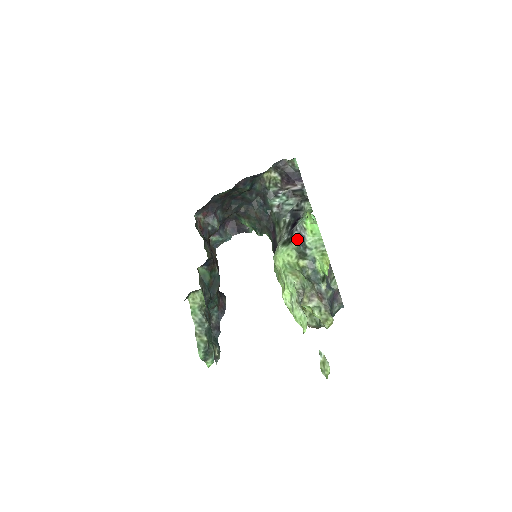
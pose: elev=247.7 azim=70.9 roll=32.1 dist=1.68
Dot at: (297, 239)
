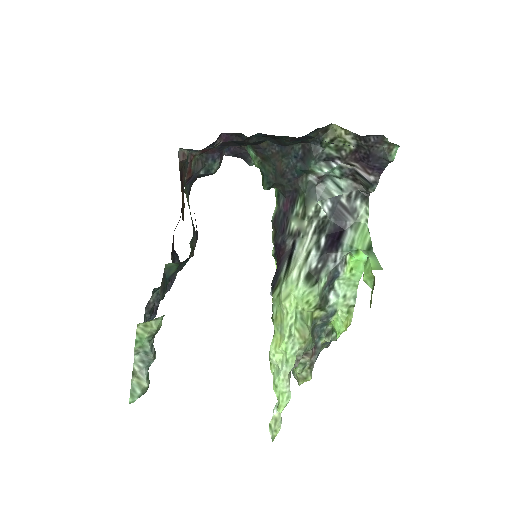
Dot at: (329, 276)
